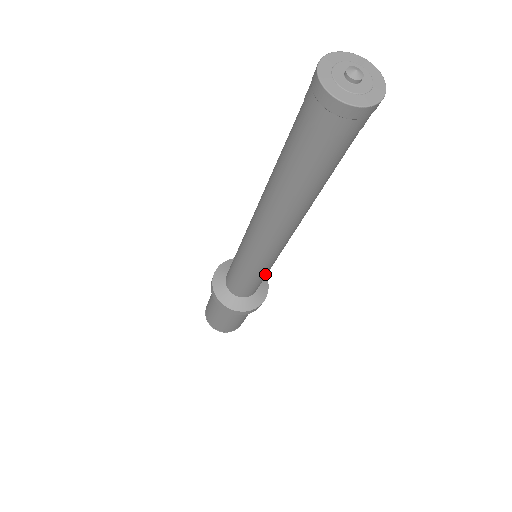
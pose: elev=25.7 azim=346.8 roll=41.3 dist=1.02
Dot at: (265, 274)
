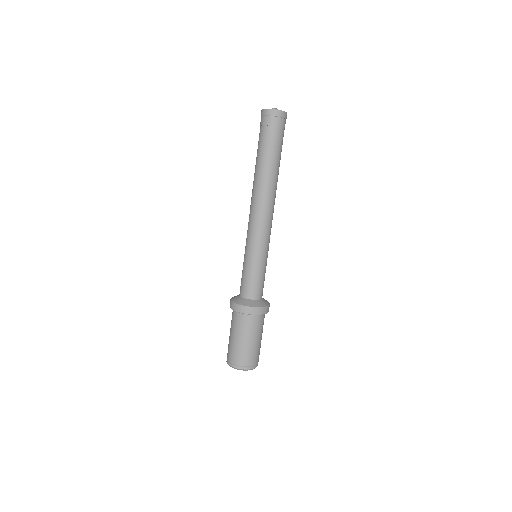
Dot at: (266, 264)
